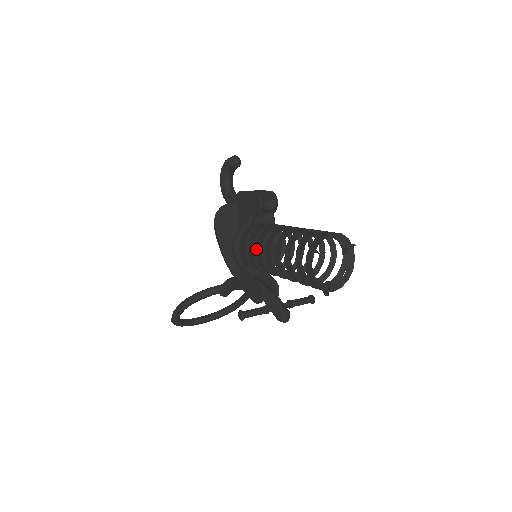
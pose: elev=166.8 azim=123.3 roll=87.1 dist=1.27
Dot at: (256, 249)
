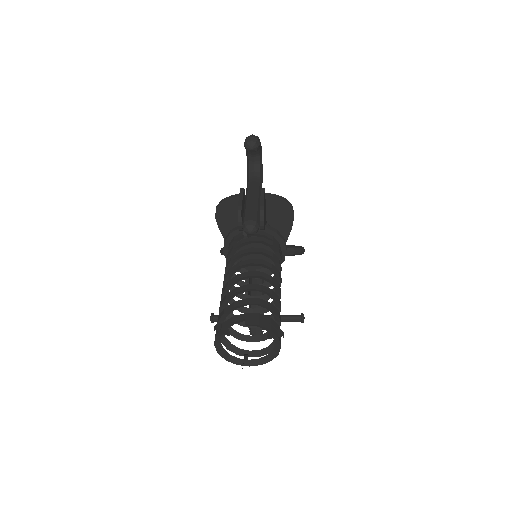
Dot at: (225, 271)
